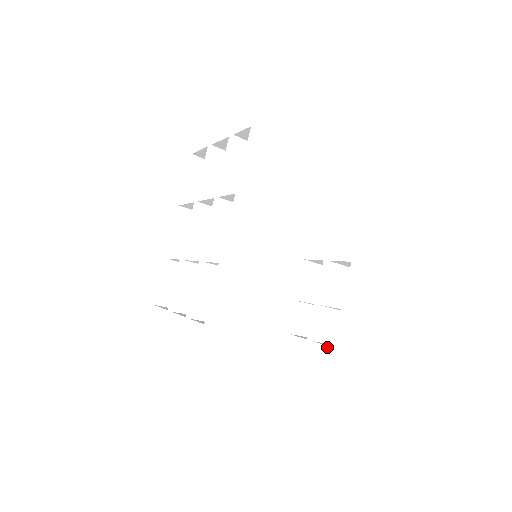
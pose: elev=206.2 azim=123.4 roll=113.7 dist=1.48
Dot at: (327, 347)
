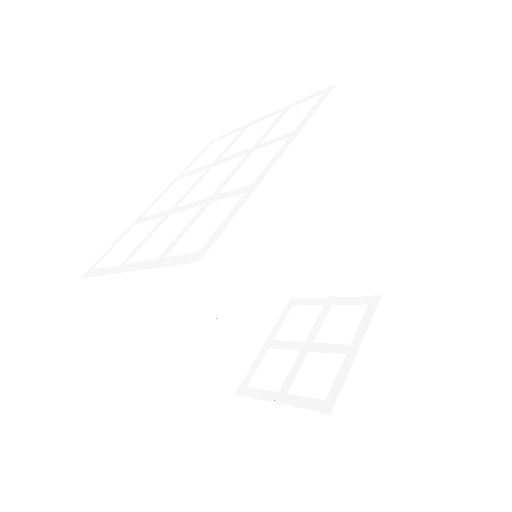
Dot at: (314, 400)
